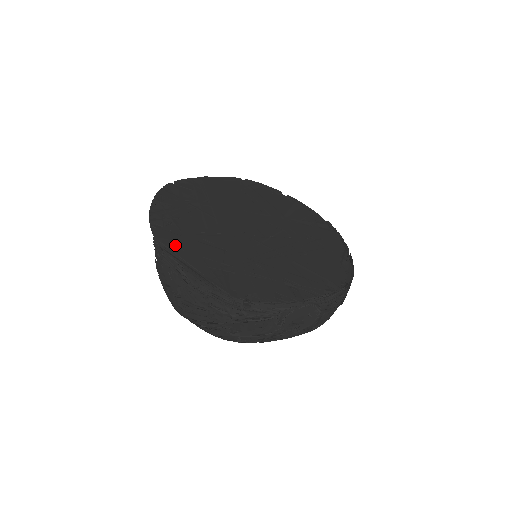
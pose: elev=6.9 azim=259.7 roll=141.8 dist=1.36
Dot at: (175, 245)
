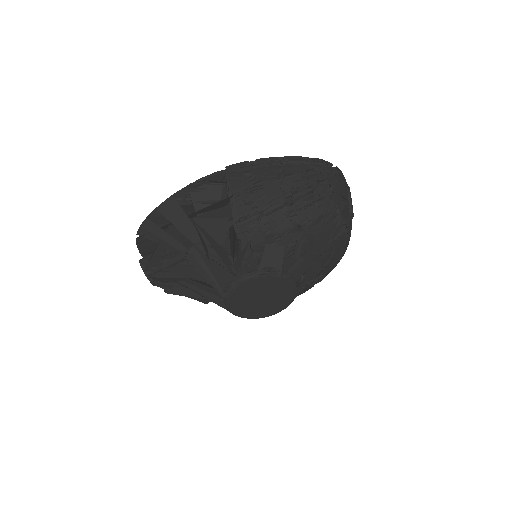
Dot at: occluded
